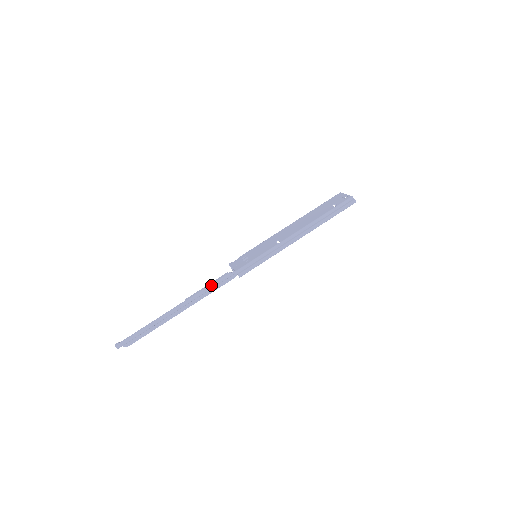
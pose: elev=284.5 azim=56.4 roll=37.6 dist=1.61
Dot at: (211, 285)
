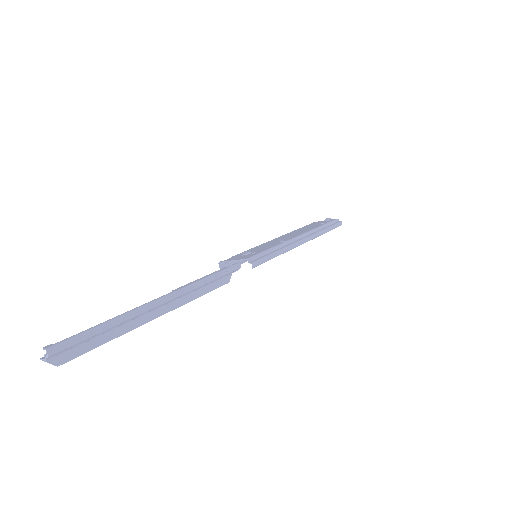
Dot at: (209, 276)
